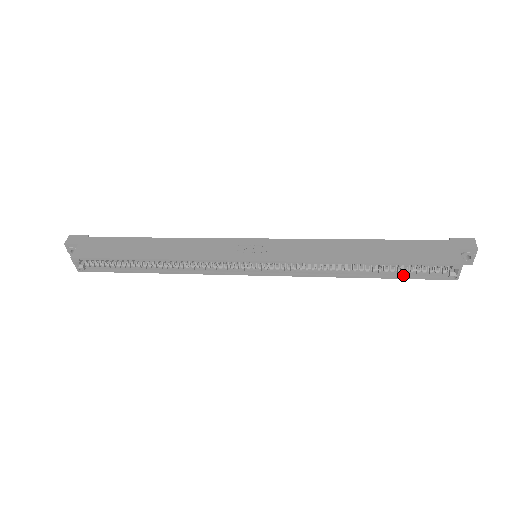
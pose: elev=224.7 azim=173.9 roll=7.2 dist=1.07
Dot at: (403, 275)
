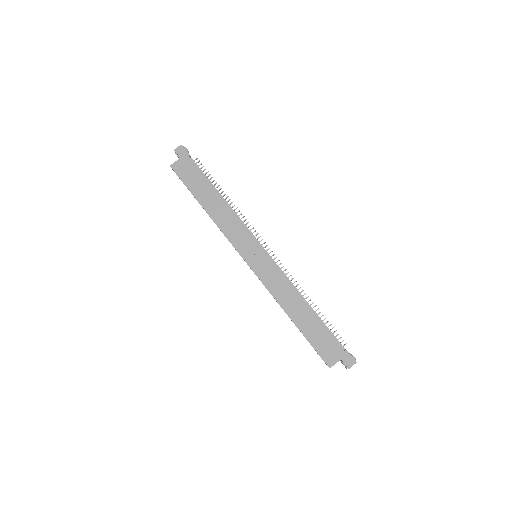
Dot at: occluded
